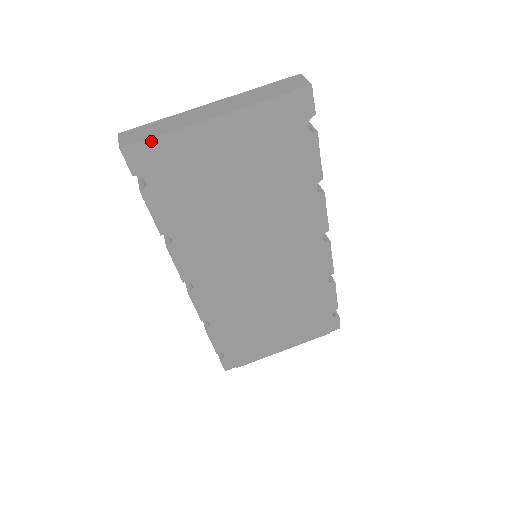
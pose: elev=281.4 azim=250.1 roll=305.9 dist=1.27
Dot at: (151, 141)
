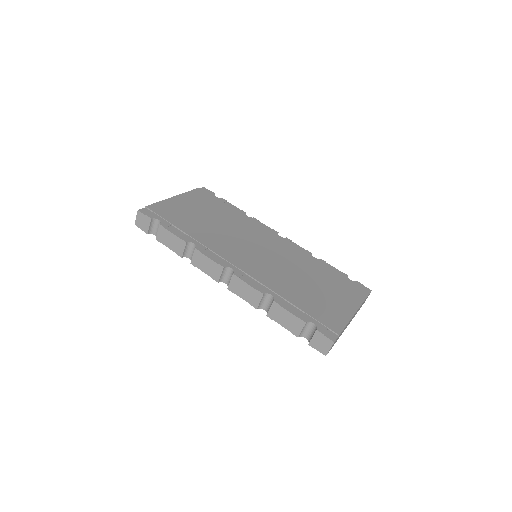
Dot at: (151, 206)
